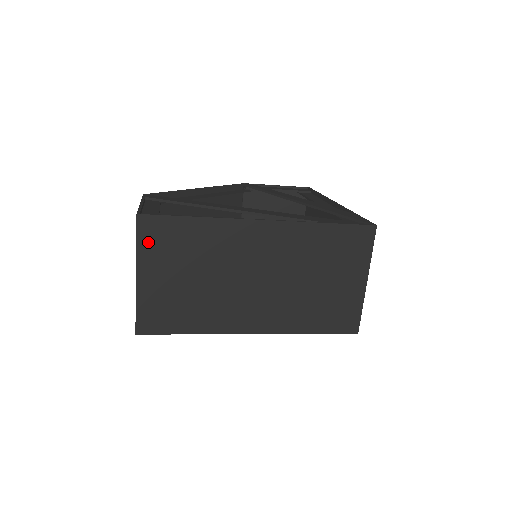
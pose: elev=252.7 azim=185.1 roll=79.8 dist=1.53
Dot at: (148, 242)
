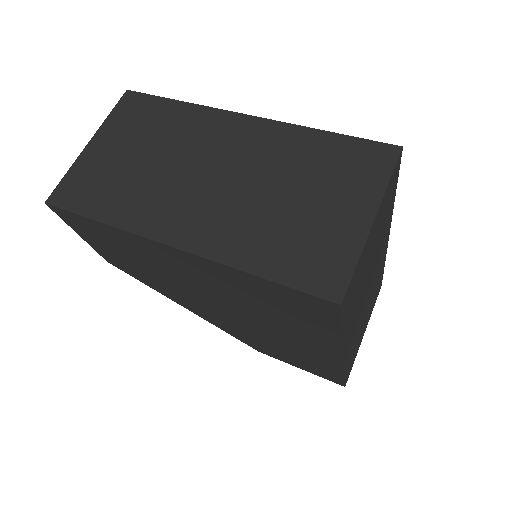
Dot at: (121, 114)
